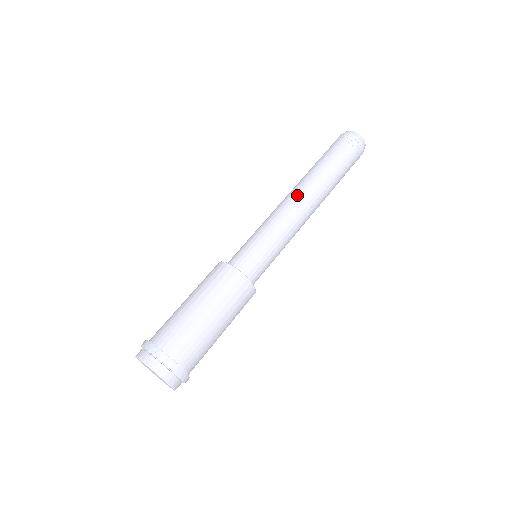
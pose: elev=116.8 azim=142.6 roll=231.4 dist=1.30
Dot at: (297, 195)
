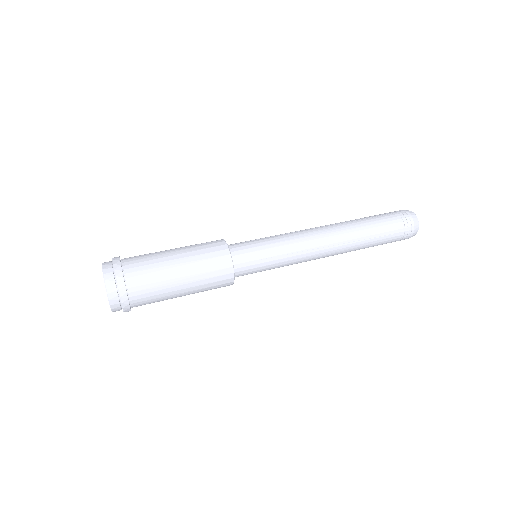
Dot at: (324, 228)
